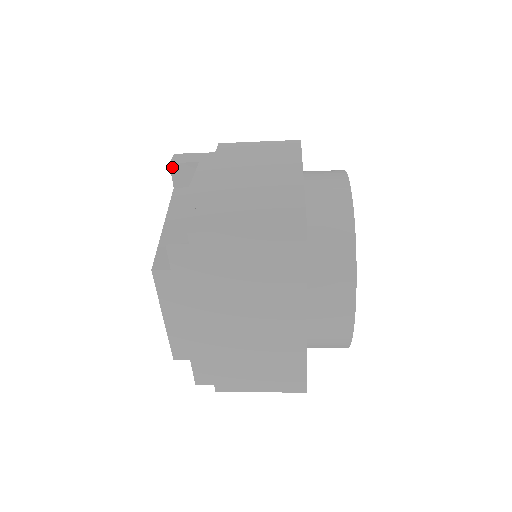
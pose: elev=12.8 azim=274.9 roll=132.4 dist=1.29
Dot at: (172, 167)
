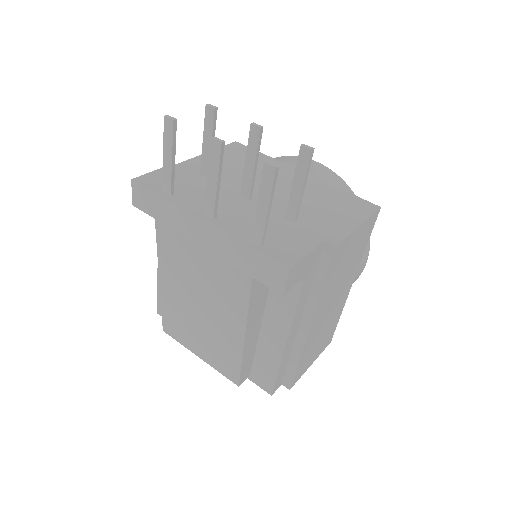
Dot at: (280, 291)
